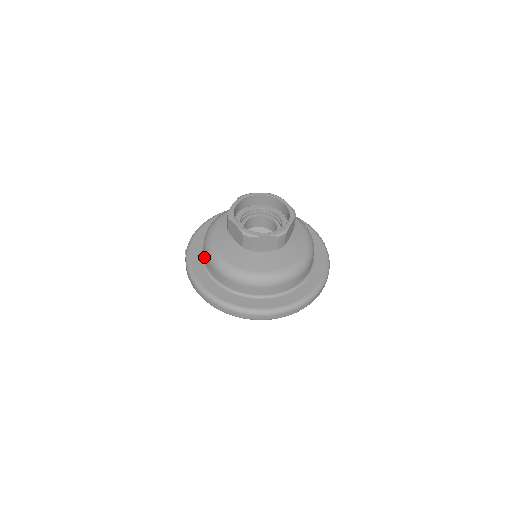
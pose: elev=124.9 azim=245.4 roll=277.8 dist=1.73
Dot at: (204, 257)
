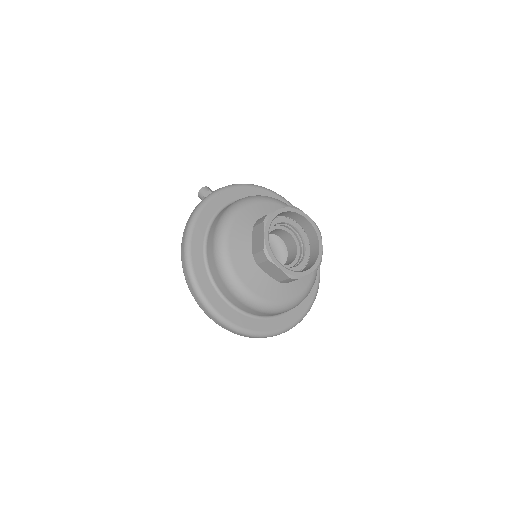
Dot at: (213, 224)
